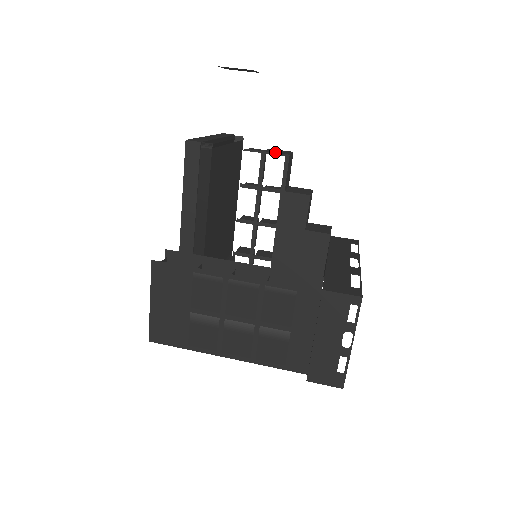
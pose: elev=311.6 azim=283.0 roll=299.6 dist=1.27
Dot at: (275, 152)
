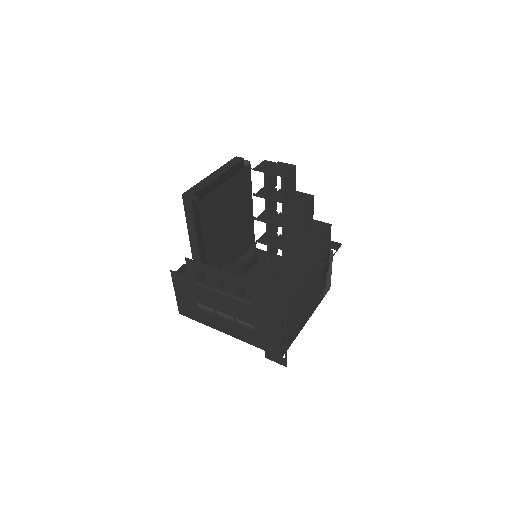
Dot at: (274, 172)
